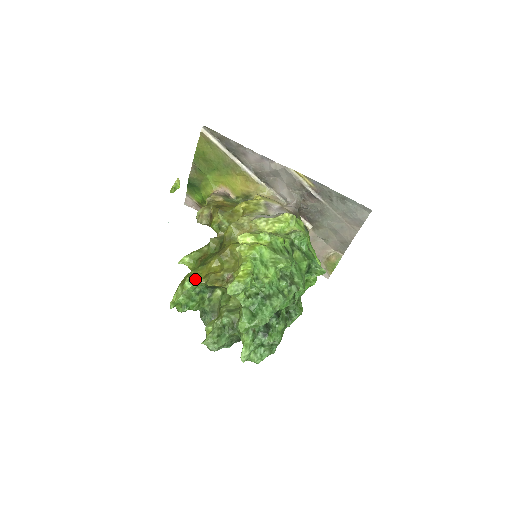
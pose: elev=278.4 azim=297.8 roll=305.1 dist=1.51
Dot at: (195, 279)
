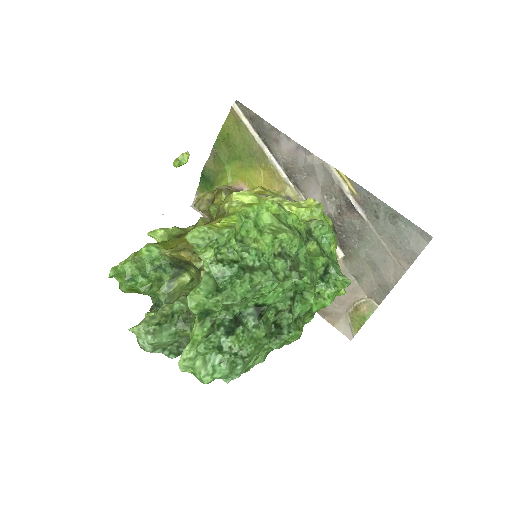
Dot at: (158, 246)
